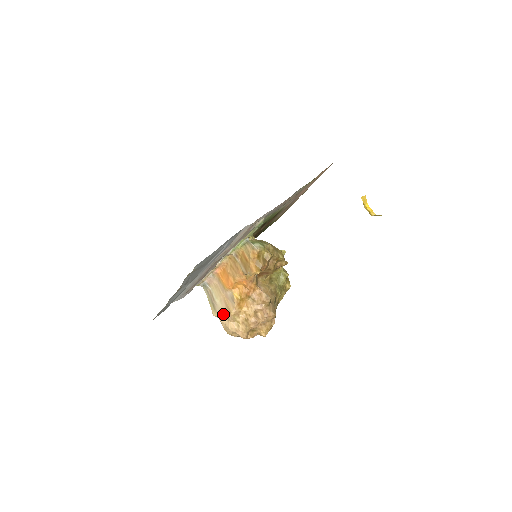
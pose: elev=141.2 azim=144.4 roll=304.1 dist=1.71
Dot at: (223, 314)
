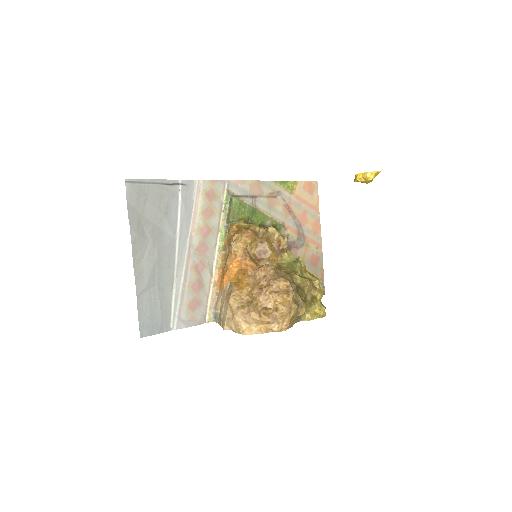
Dot at: (227, 312)
